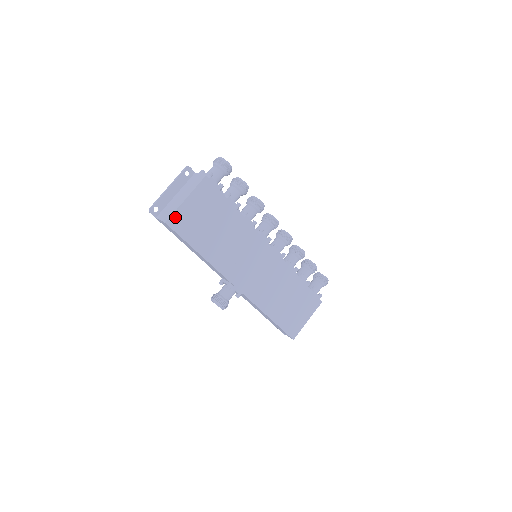
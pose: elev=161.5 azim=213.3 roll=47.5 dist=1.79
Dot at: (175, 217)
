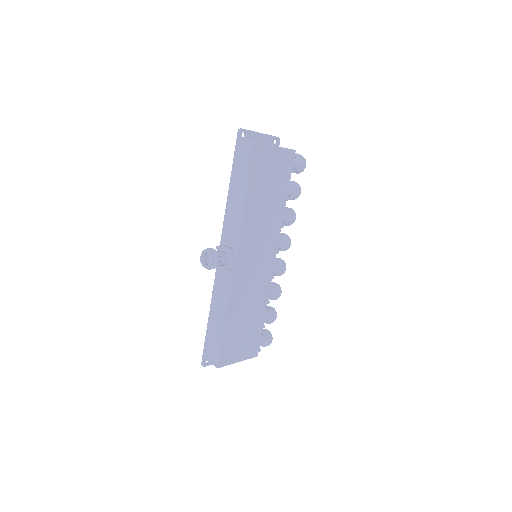
Dot at: (262, 147)
